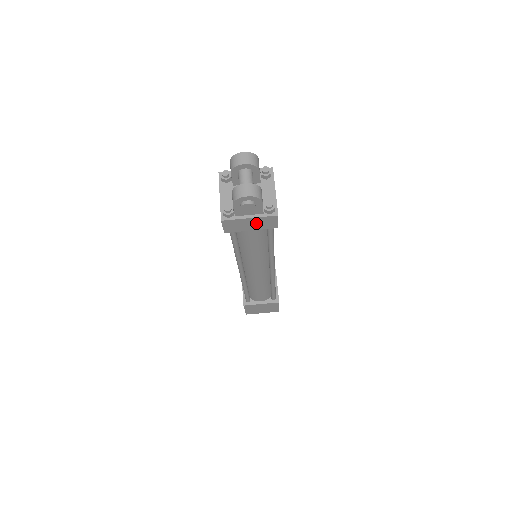
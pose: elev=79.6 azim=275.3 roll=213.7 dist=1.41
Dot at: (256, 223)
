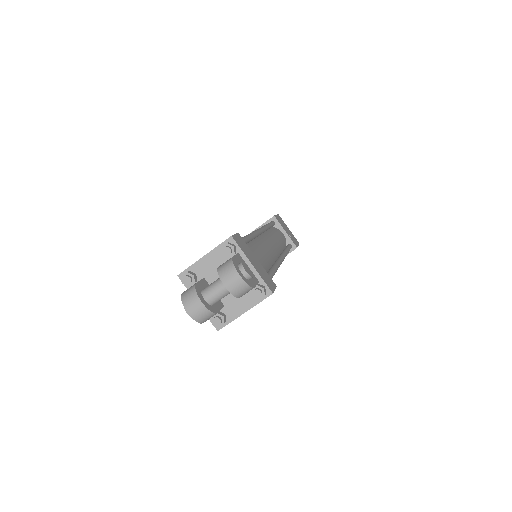
Dot at: occluded
